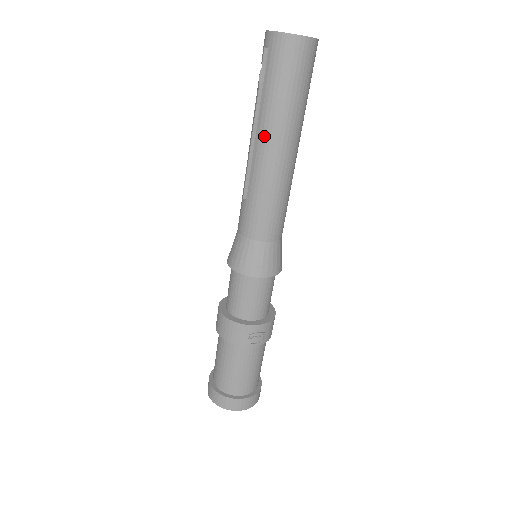
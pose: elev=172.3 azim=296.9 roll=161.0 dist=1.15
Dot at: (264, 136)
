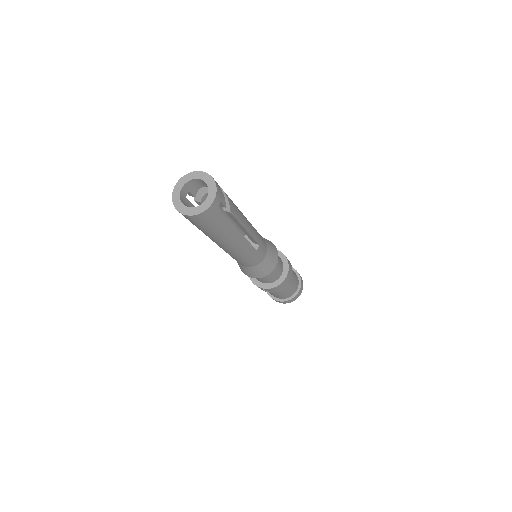
Dot at: occluded
